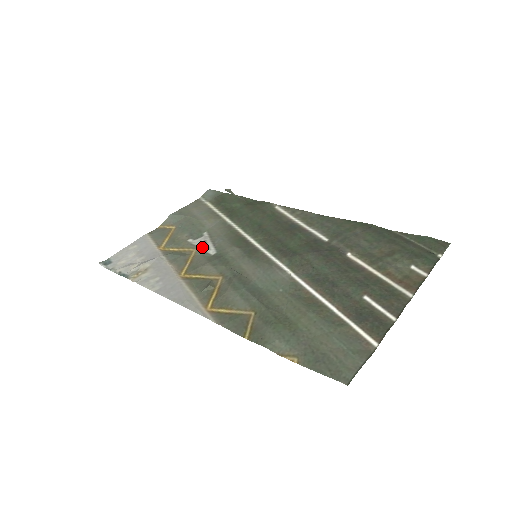
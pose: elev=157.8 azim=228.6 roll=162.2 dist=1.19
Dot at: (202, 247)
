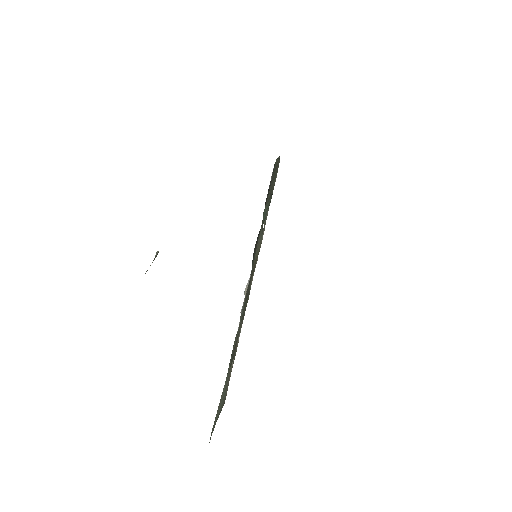
Dot at: occluded
